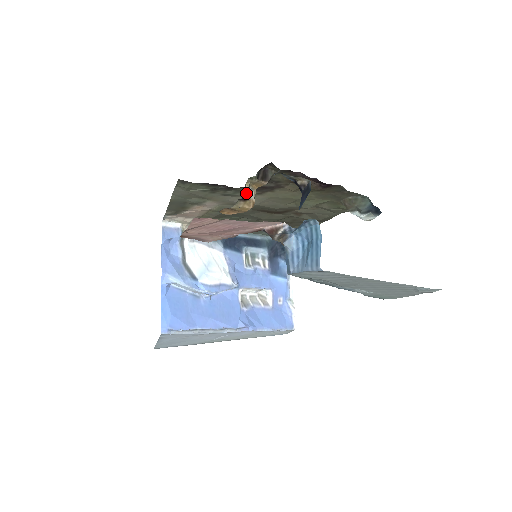
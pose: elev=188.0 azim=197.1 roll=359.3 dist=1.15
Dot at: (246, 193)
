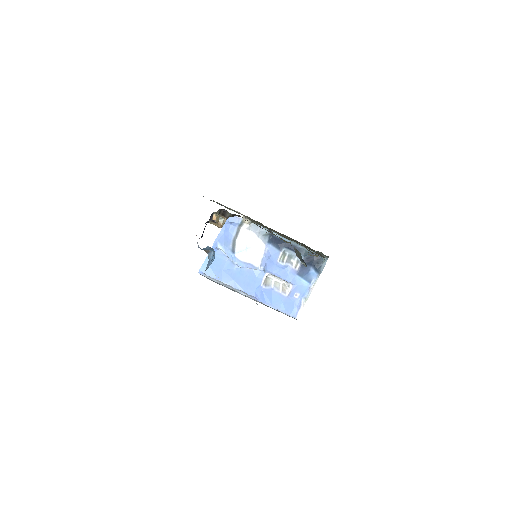
Dot at: (212, 219)
